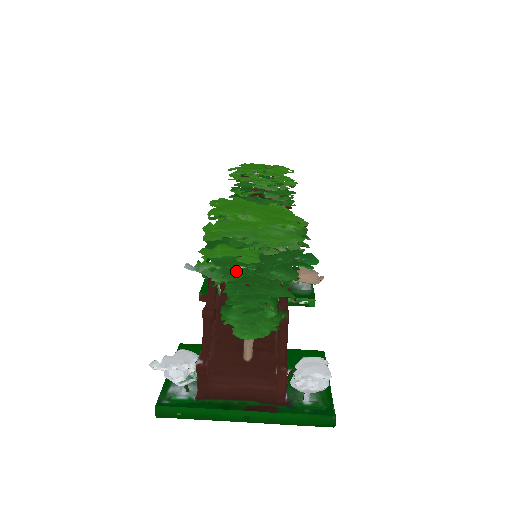
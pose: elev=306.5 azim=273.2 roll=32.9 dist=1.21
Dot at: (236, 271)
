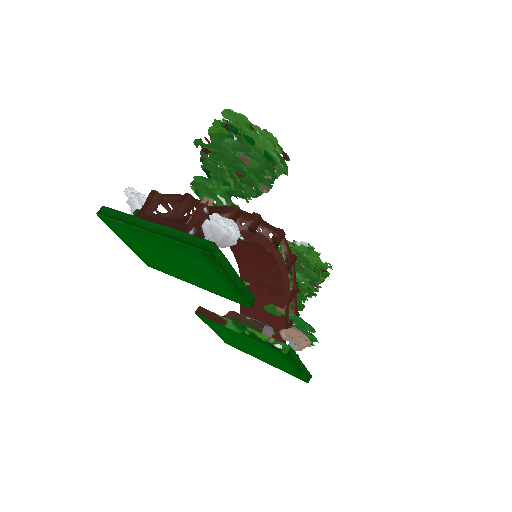
Dot at: (220, 139)
